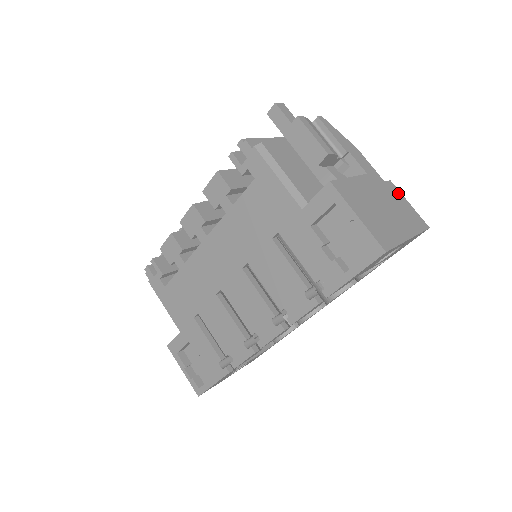
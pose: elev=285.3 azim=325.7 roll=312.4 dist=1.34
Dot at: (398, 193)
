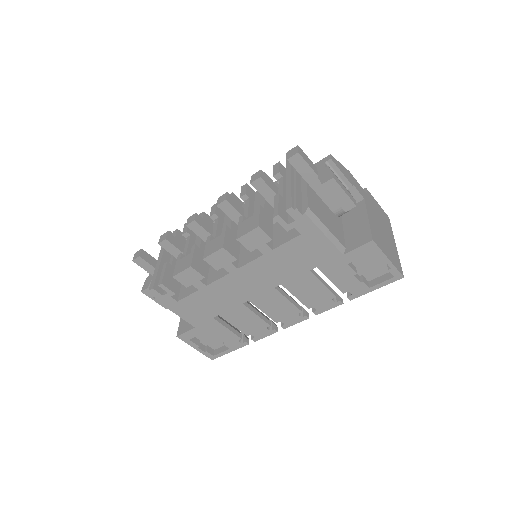
Dot at: (373, 199)
